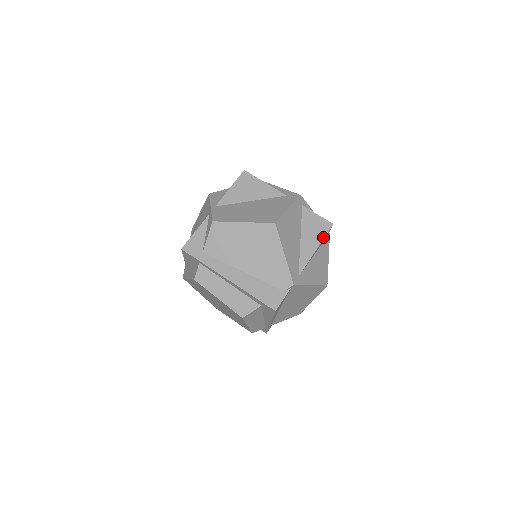
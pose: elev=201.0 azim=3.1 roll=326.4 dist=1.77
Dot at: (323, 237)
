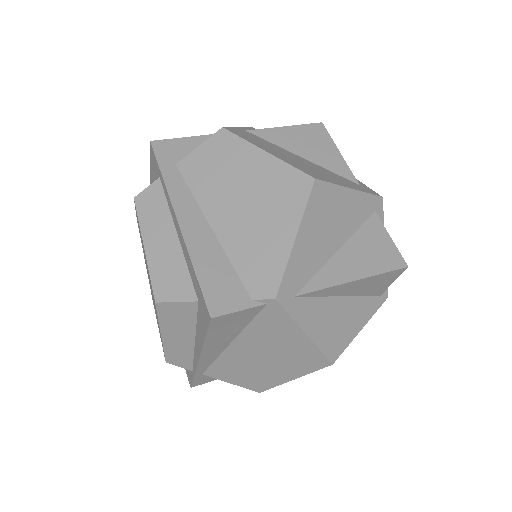
Dot at: (378, 272)
